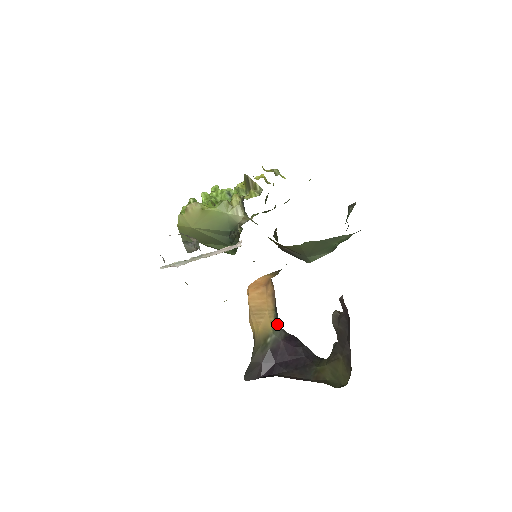
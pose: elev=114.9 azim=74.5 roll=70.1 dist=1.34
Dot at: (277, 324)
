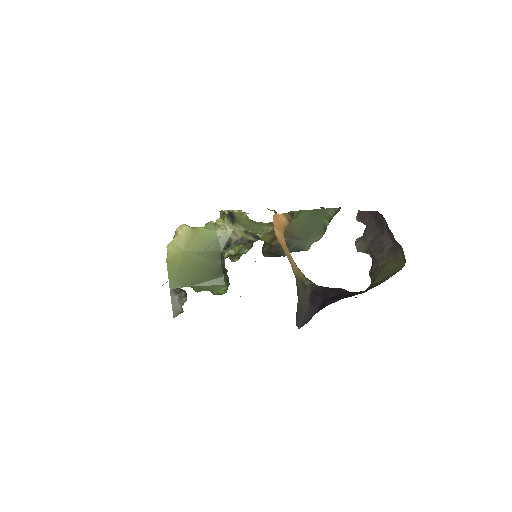
Dot at: (306, 278)
